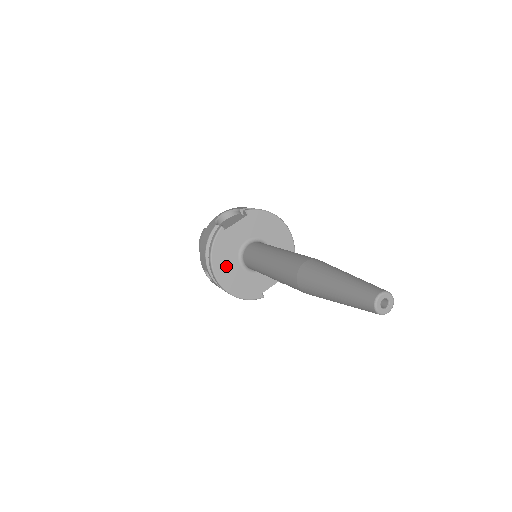
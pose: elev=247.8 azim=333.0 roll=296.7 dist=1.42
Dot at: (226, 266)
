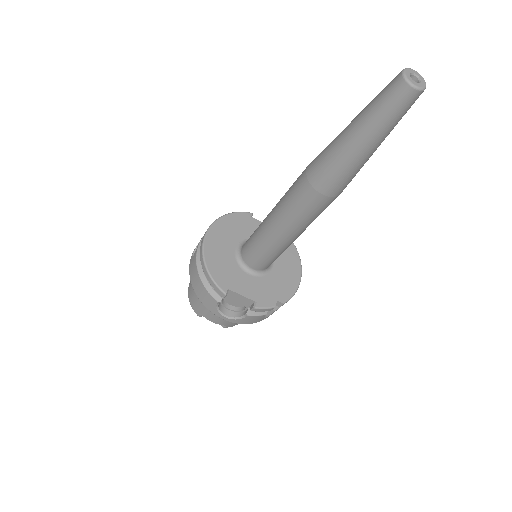
Dot at: (225, 235)
